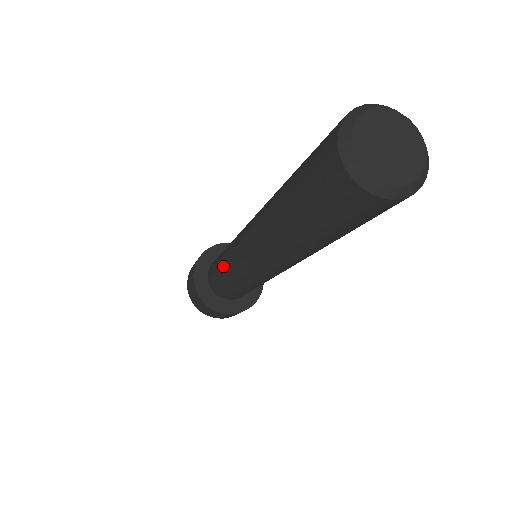
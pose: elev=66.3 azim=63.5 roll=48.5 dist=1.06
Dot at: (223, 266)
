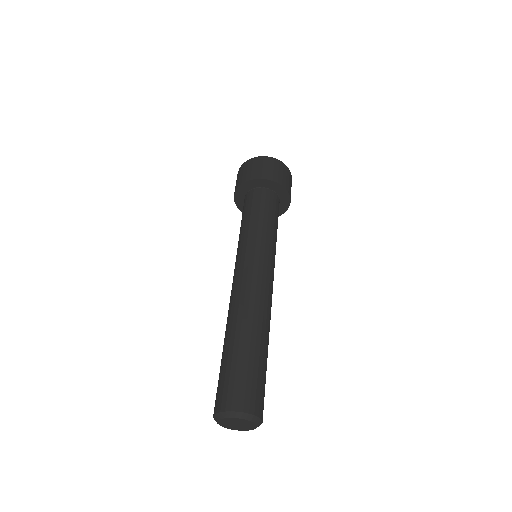
Dot at: (239, 238)
